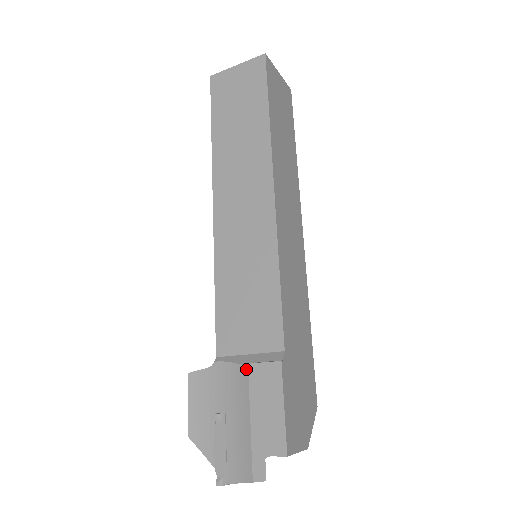
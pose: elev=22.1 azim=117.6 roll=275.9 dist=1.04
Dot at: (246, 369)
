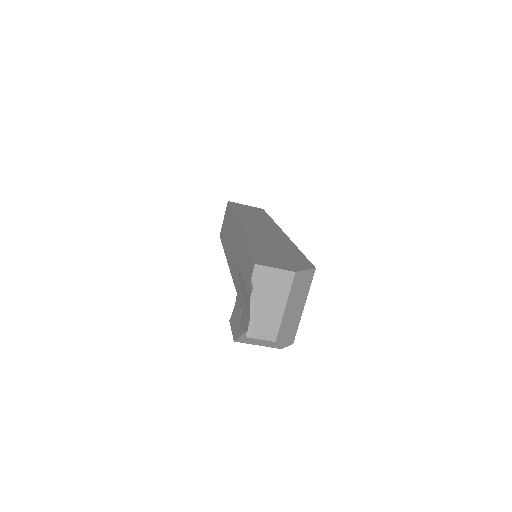
Dot at: (240, 273)
